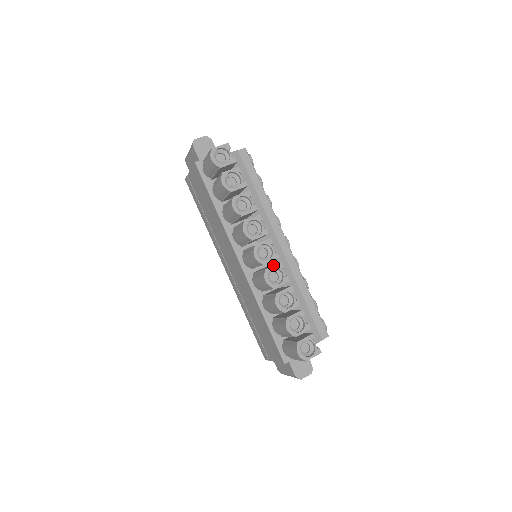
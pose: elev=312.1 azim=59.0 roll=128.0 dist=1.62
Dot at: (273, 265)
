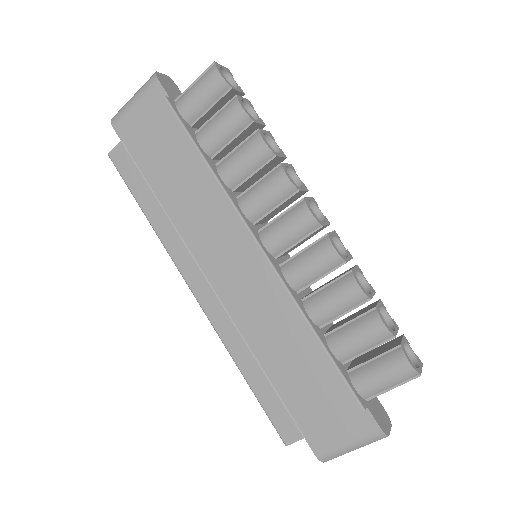
Dot at: occluded
